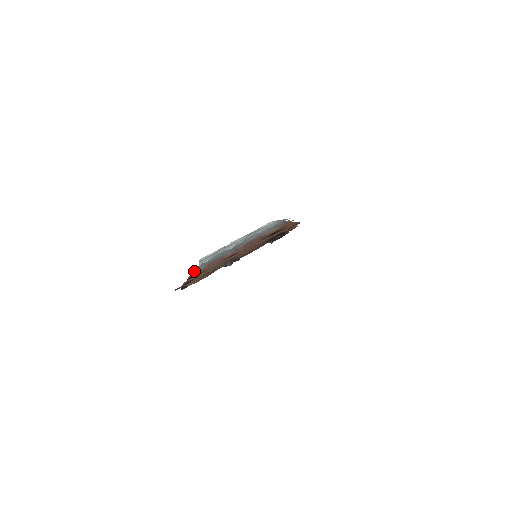
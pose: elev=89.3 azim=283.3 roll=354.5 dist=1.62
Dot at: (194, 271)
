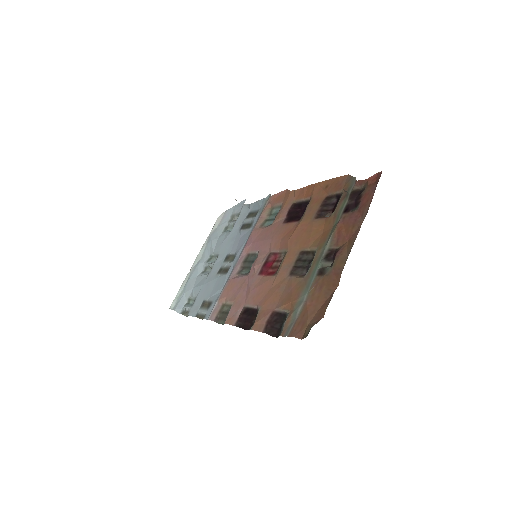
Dot at: (212, 317)
